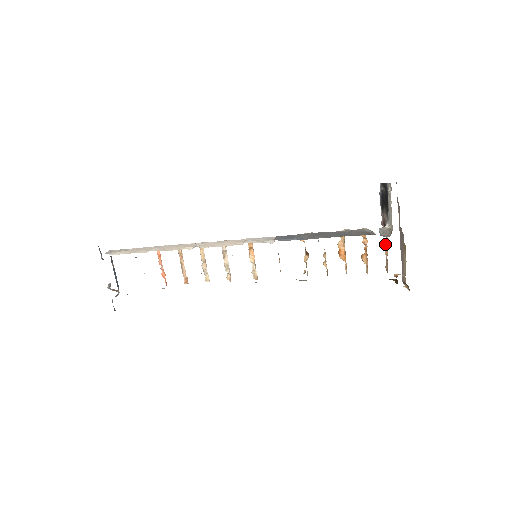
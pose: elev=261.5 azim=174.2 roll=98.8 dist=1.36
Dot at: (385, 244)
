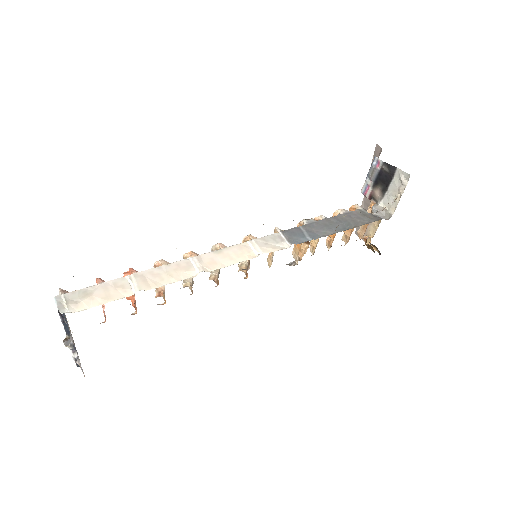
Dot at: occluded
